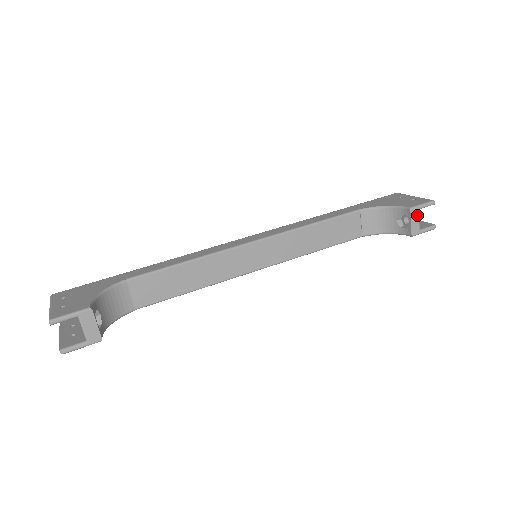
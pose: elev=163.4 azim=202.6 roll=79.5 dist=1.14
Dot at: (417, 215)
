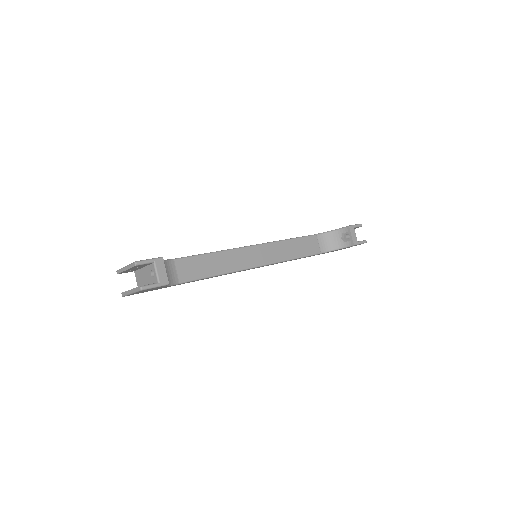
Dot at: (354, 231)
